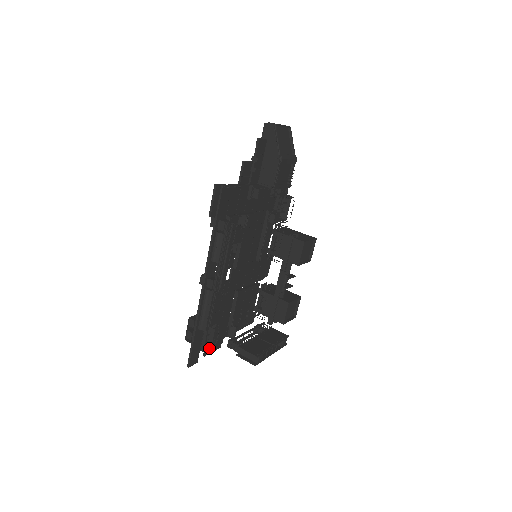
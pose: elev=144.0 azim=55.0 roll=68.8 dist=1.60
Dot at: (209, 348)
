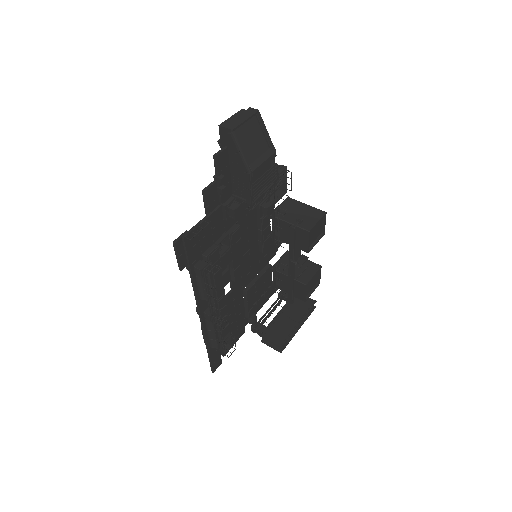
Dot at: occluded
